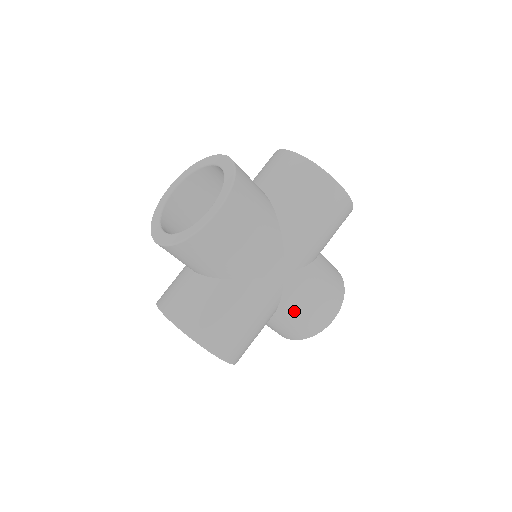
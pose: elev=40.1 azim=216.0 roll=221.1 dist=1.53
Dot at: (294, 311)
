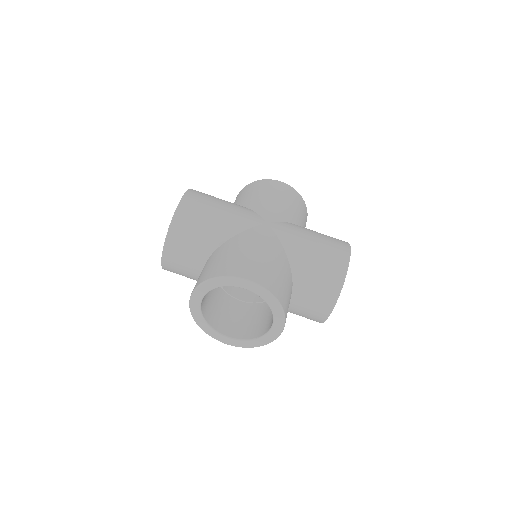
Dot at: (303, 251)
